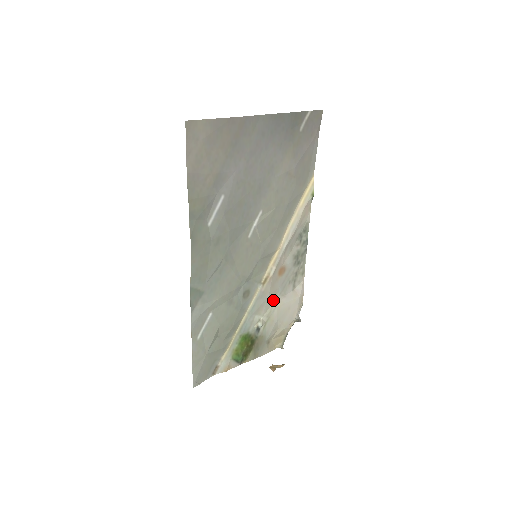
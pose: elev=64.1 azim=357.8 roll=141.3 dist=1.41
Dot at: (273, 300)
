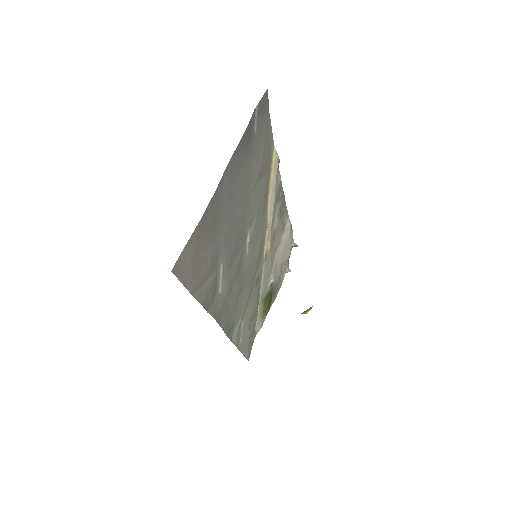
Dot at: (274, 257)
